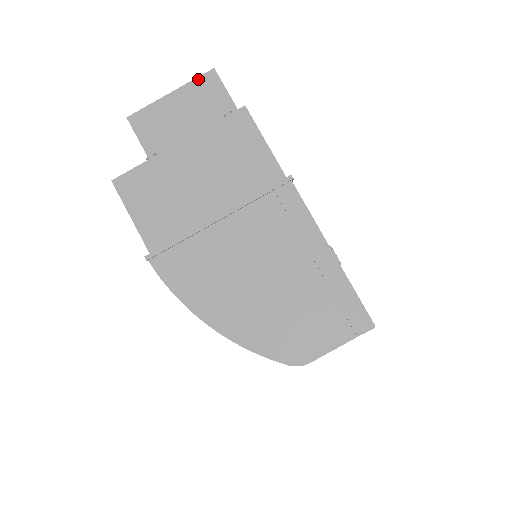
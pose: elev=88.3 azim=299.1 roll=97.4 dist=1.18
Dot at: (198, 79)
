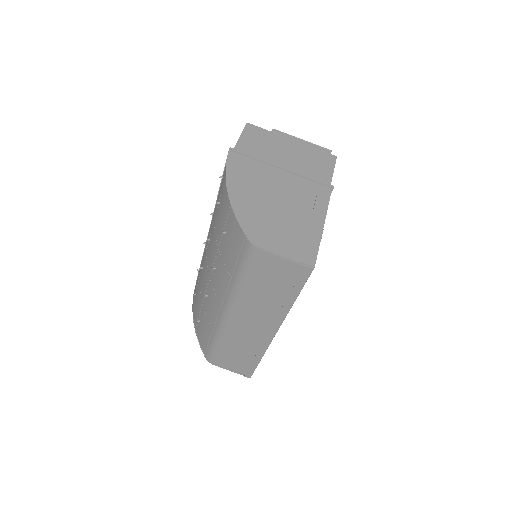
Dot at: (320, 147)
